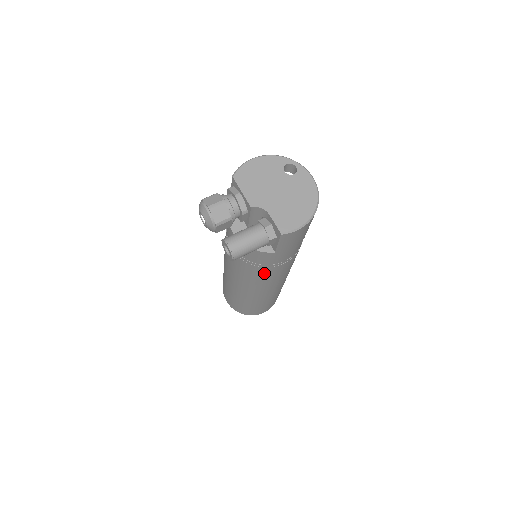
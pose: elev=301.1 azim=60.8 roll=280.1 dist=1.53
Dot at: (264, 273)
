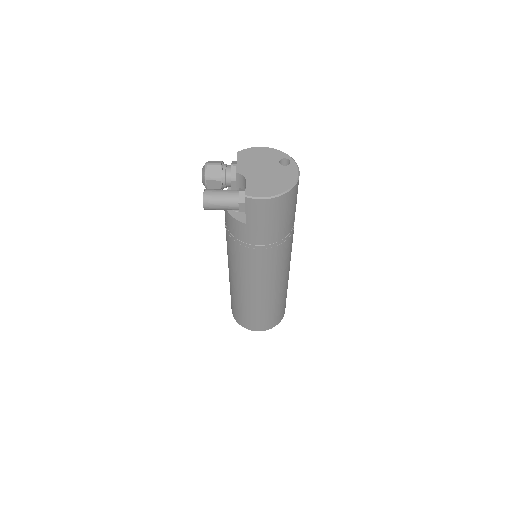
Dot at: (243, 255)
